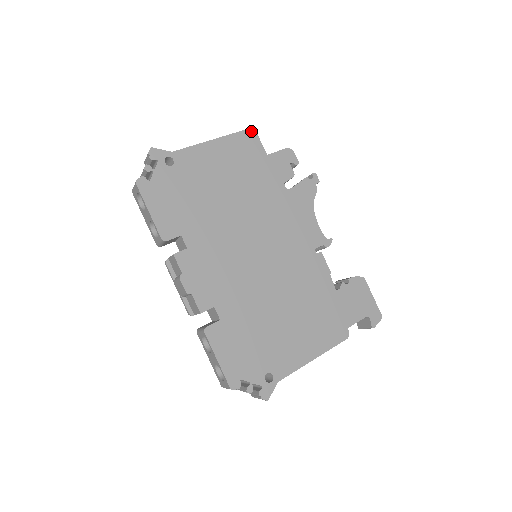
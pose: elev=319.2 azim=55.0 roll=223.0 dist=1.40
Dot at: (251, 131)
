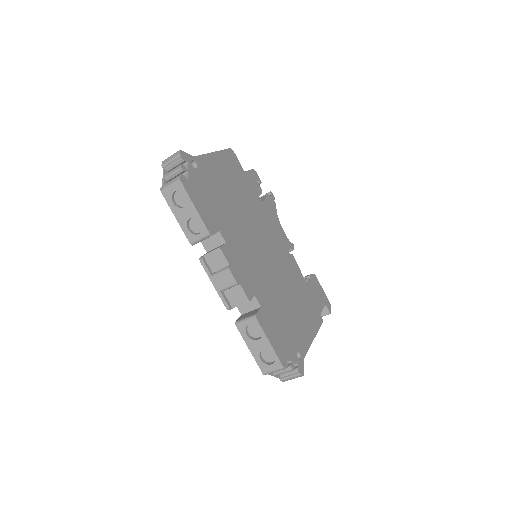
Dot at: (231, 151)
